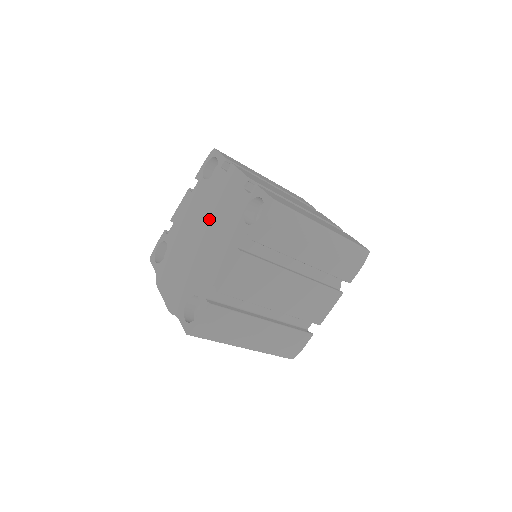
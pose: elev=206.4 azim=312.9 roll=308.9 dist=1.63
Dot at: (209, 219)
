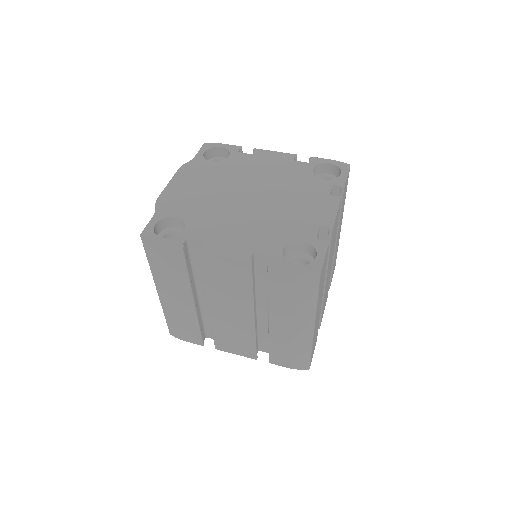
Dot at: (272, 199)
